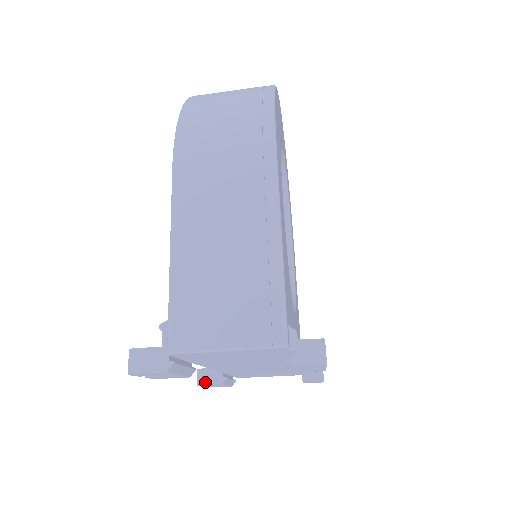
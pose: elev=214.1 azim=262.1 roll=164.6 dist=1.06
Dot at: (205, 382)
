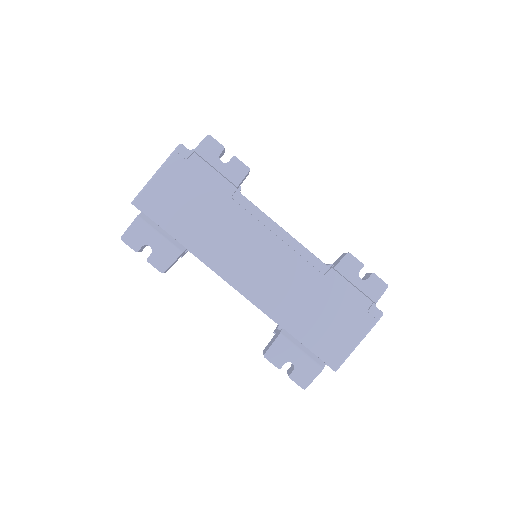
Dot at: (268, 347)
